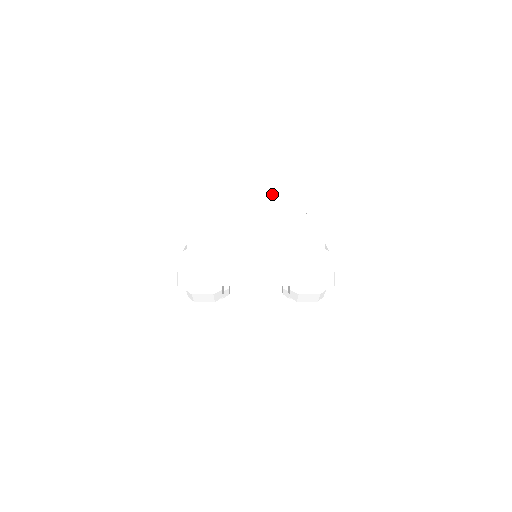
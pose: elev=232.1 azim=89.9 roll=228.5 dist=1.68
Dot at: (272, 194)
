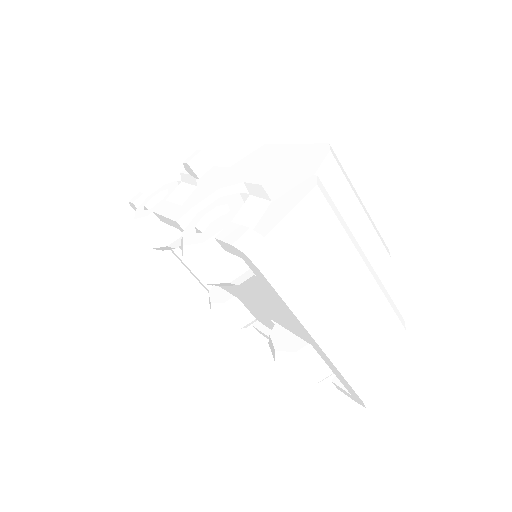
Dot at: (369, 233)
